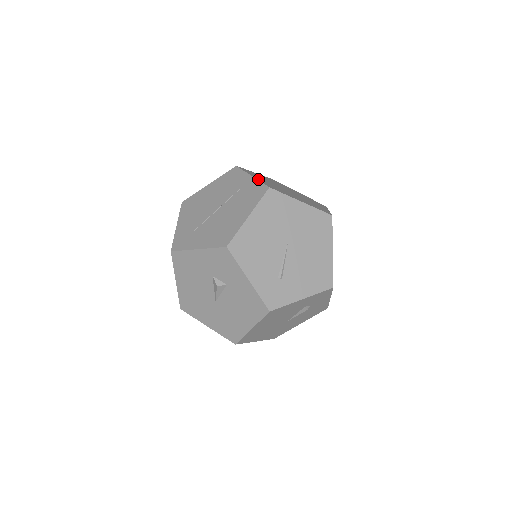
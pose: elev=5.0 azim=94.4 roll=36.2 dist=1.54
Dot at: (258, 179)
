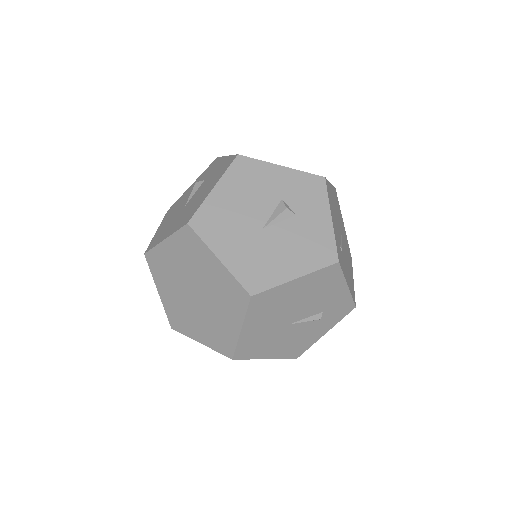
Dot at: occluded
